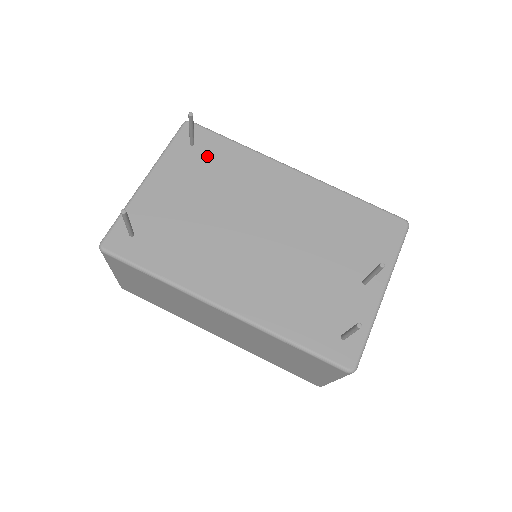
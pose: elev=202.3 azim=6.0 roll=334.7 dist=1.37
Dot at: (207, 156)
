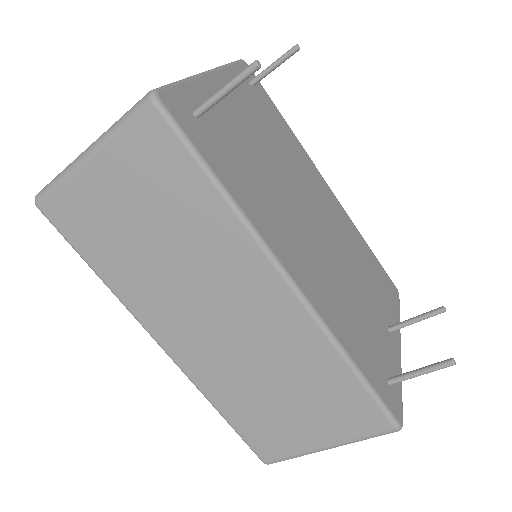
Dot at: (264, 108)
